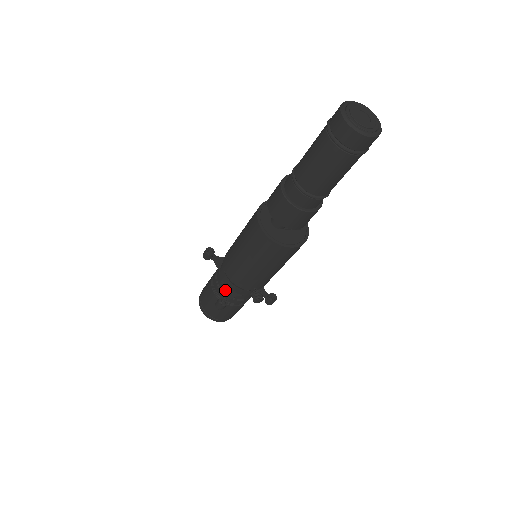
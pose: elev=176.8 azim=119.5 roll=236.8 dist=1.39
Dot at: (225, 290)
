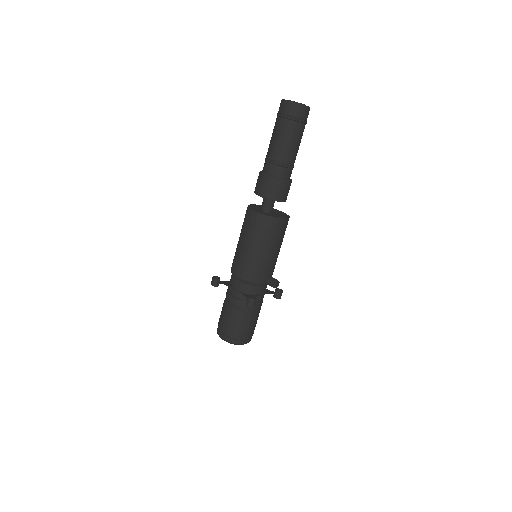
Dot at: (246, 295)
